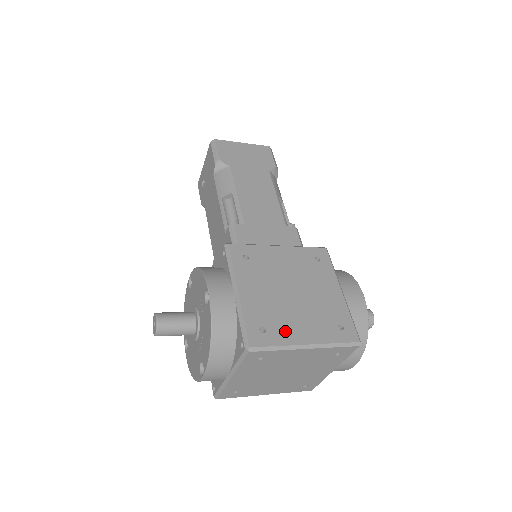
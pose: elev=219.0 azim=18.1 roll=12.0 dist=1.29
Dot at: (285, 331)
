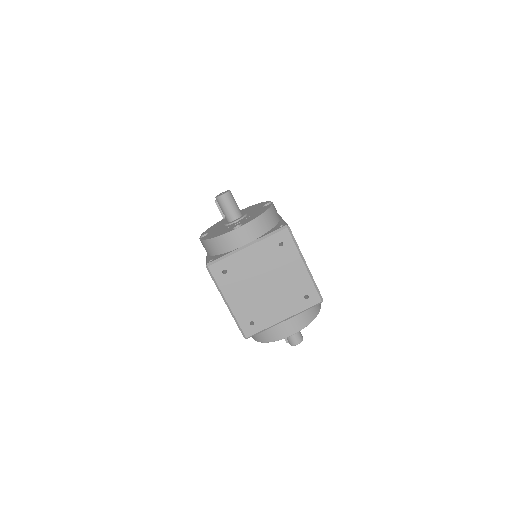
Dot at: occluded
